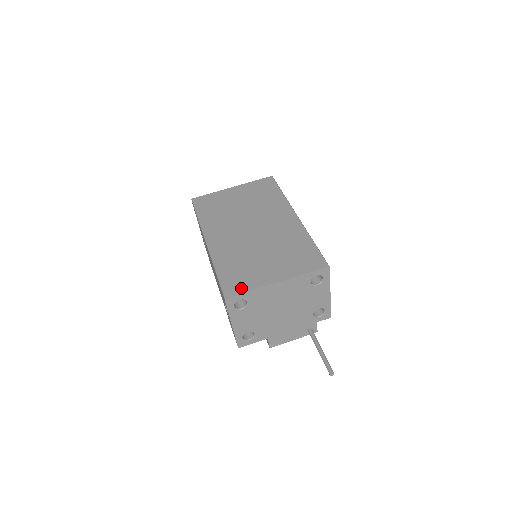
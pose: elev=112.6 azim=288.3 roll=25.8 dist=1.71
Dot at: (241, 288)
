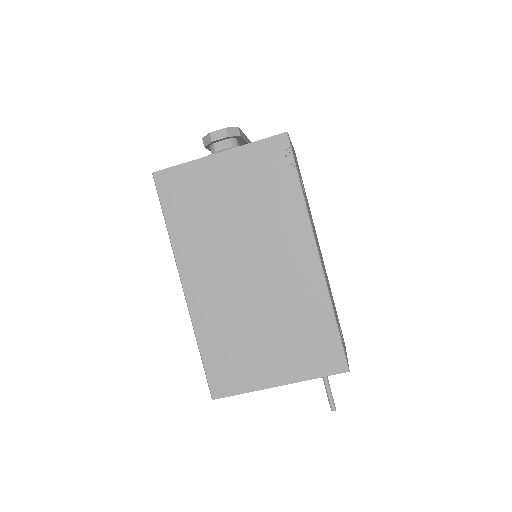
Dot at: (232, 387)
